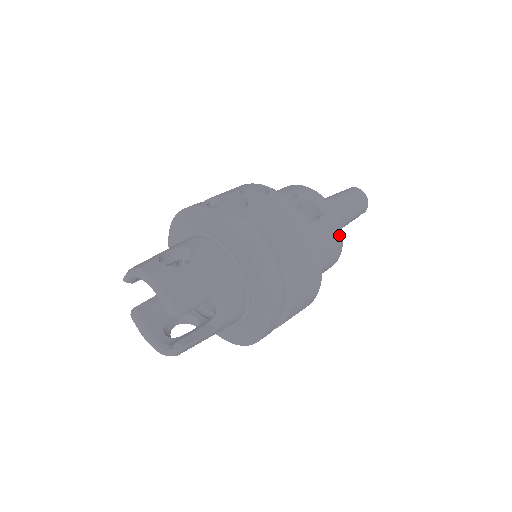
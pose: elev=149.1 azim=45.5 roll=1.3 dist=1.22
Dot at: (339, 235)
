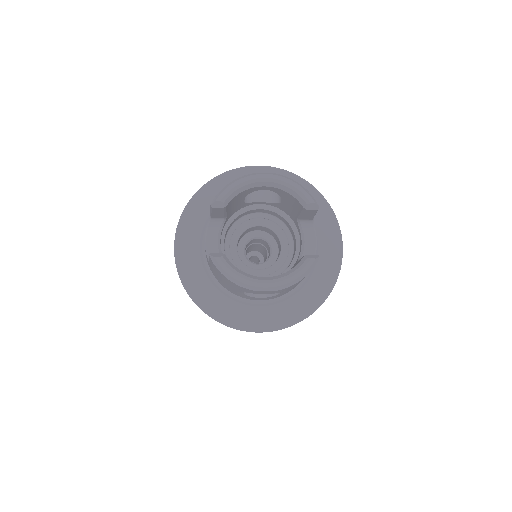
Dot at: occluded
